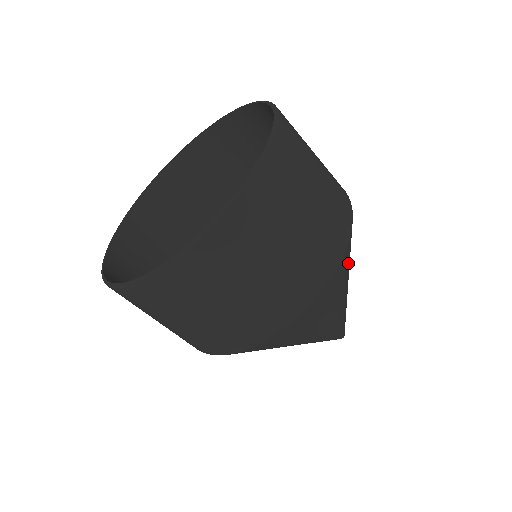
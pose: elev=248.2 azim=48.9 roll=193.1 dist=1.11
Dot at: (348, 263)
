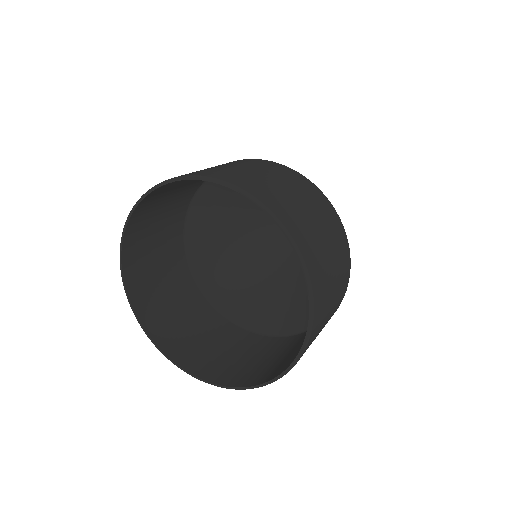
Dot at: occluded
